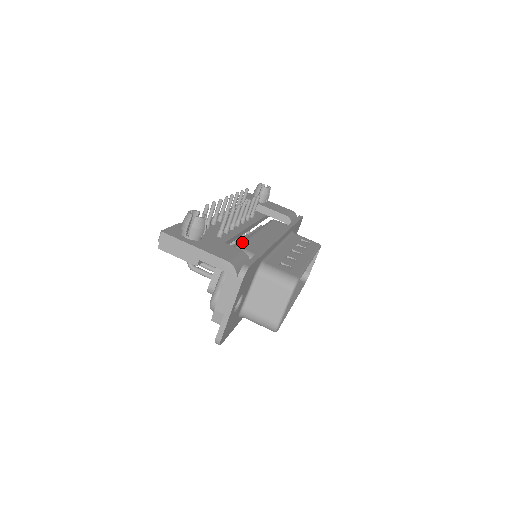
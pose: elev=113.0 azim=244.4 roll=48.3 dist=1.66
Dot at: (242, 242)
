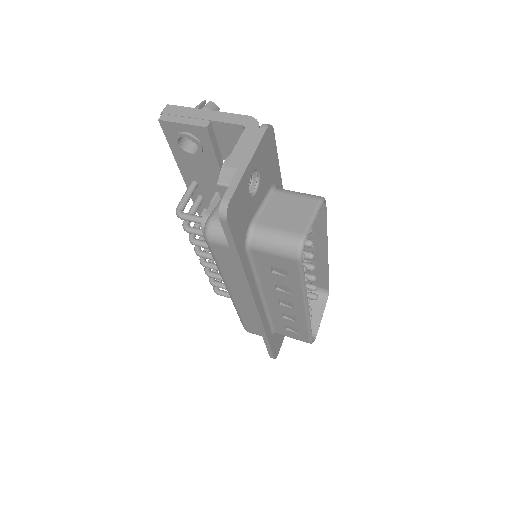
Dot at: occluded
